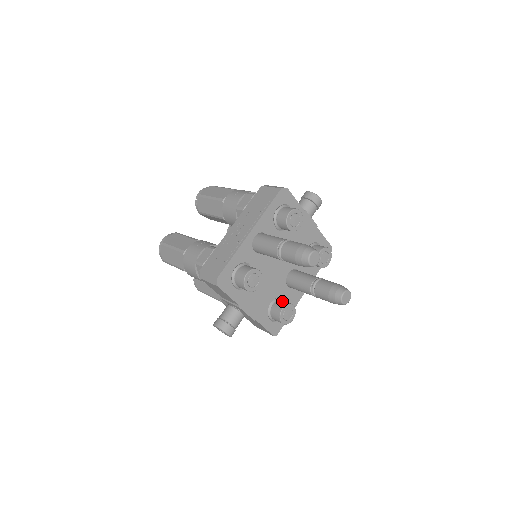
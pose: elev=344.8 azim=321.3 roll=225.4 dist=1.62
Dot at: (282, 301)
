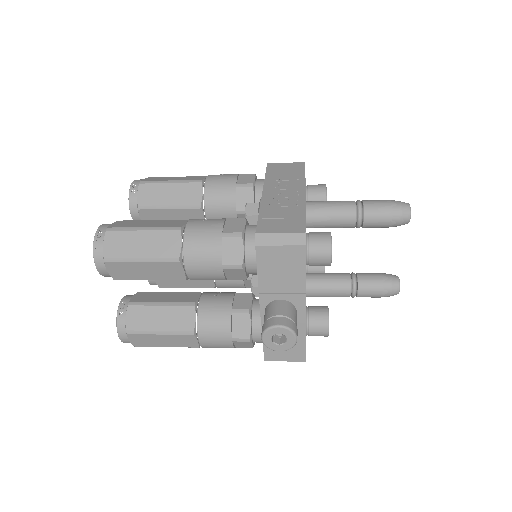
Dot at: occluded
